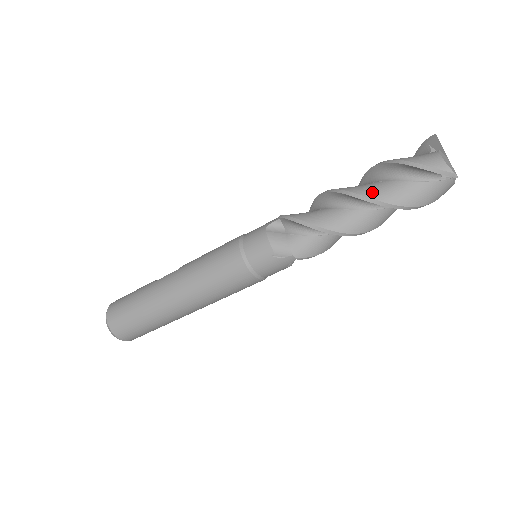
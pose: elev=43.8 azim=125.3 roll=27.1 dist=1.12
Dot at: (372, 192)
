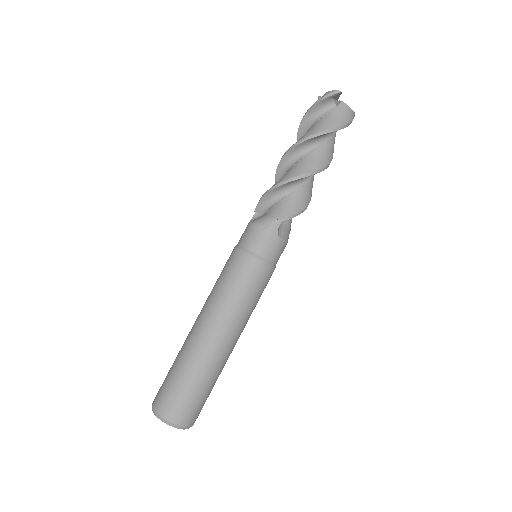
Dot at: (299, 139)
